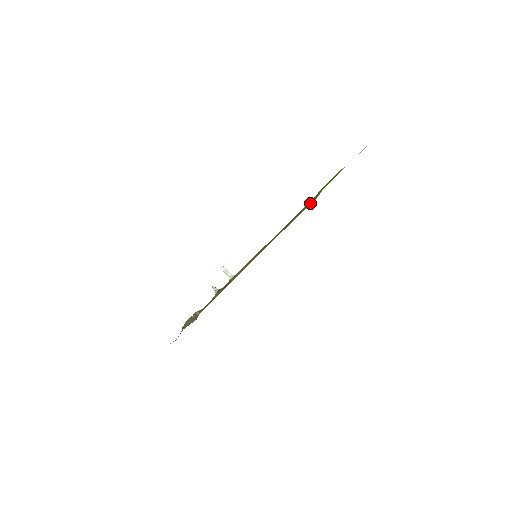
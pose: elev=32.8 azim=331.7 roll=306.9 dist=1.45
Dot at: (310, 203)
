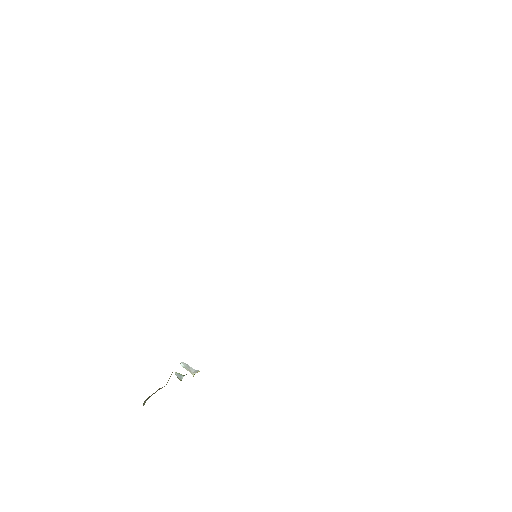
Dot at: occluded
